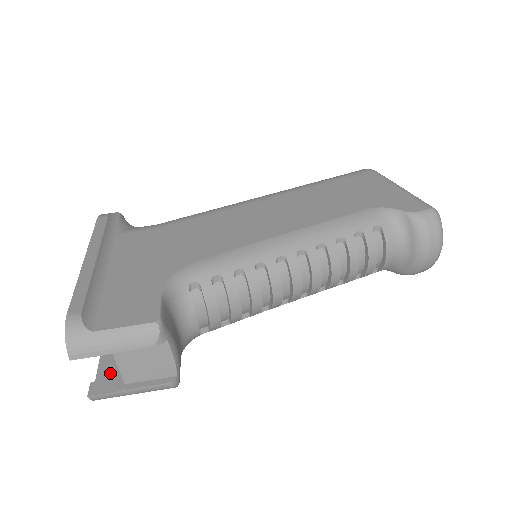
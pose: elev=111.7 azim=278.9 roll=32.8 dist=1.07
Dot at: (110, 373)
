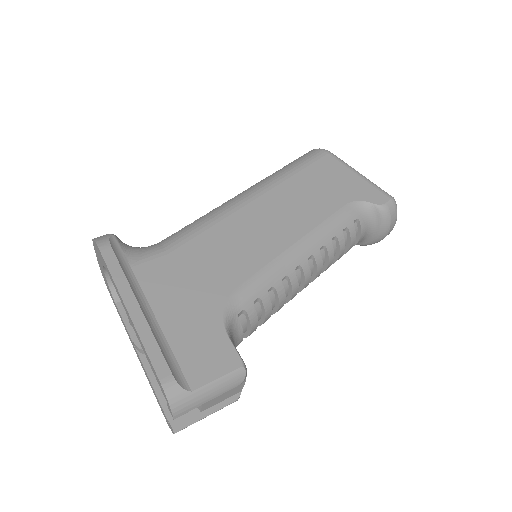
Dot at: occluded
